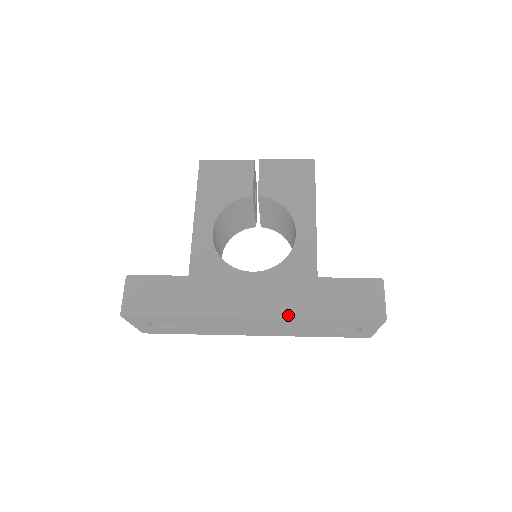
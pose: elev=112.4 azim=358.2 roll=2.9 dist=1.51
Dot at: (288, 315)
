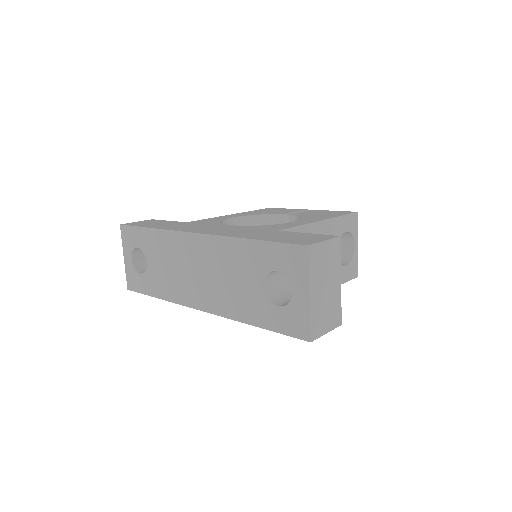
Dot at: (225, 235)
